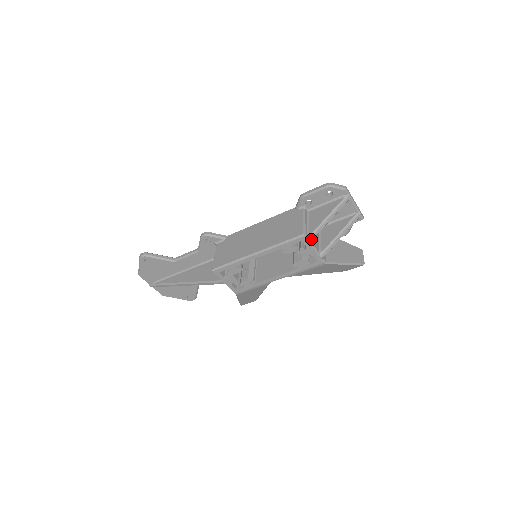
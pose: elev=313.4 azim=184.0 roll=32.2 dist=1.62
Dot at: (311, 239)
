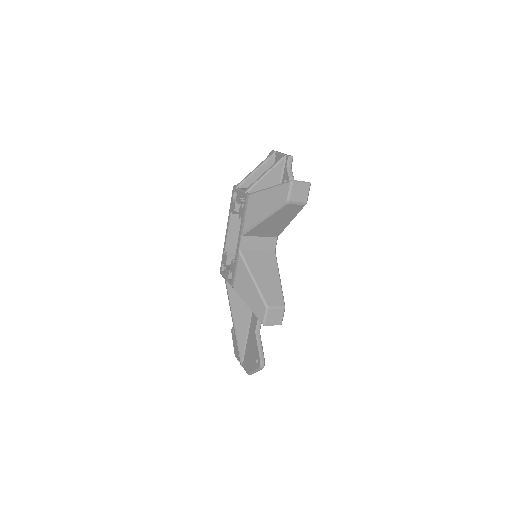
Dot at: (238, 185)
